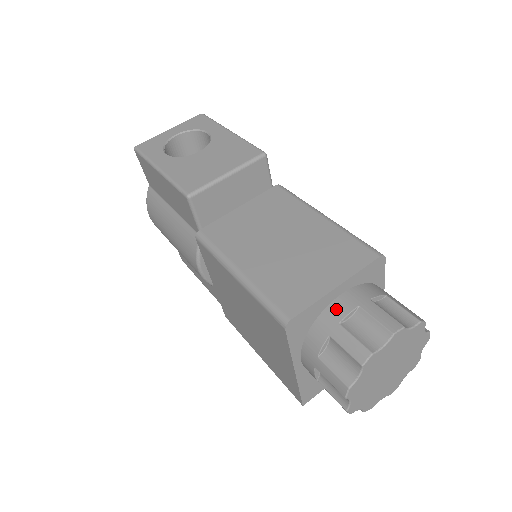
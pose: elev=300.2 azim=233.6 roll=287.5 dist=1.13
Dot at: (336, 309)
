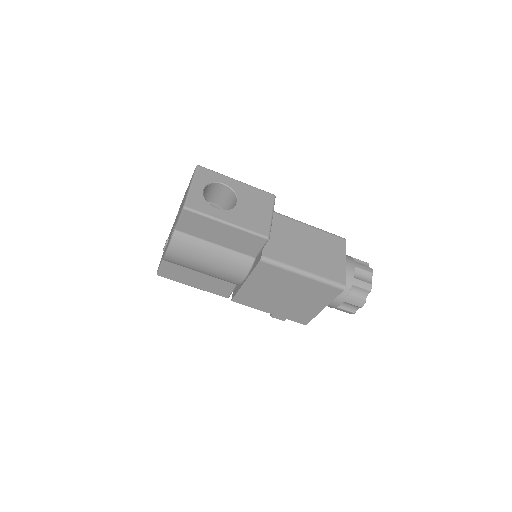
Dot at: (350, 272)
